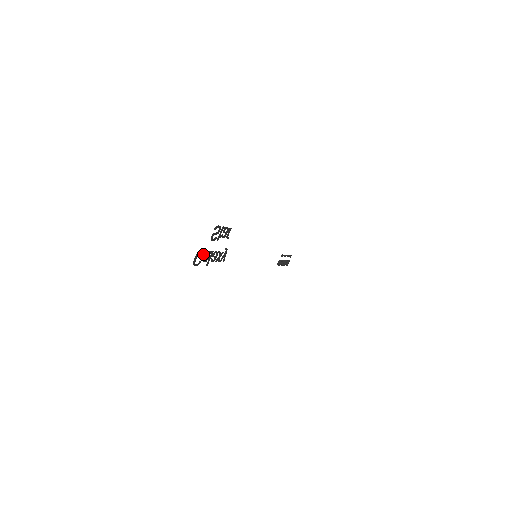
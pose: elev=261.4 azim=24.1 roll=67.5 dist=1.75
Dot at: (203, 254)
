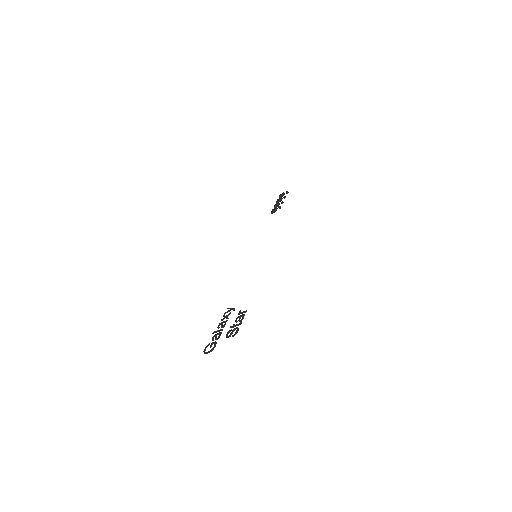
Dot at: (214, 343)
